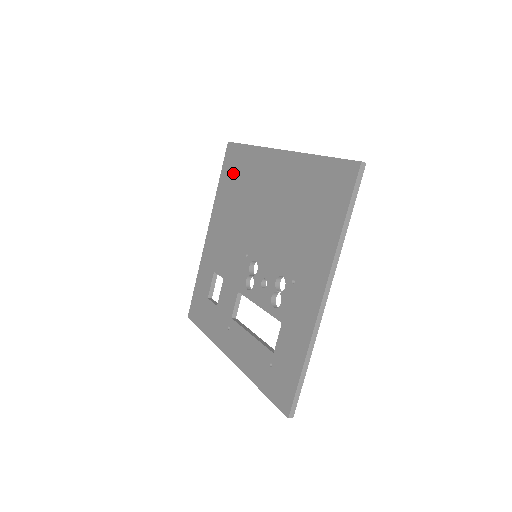
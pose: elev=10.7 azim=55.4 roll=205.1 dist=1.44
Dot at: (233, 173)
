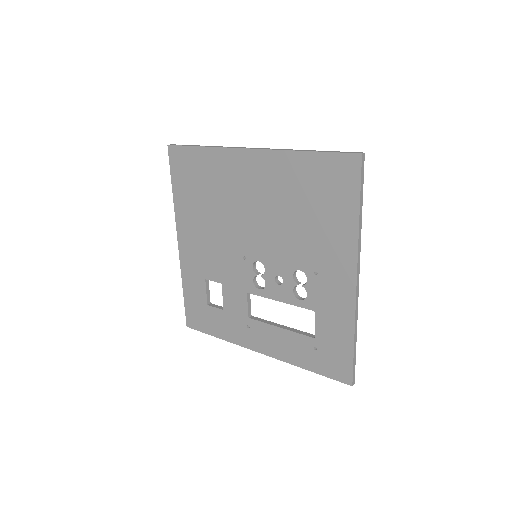
Dot at: (190, 178)
